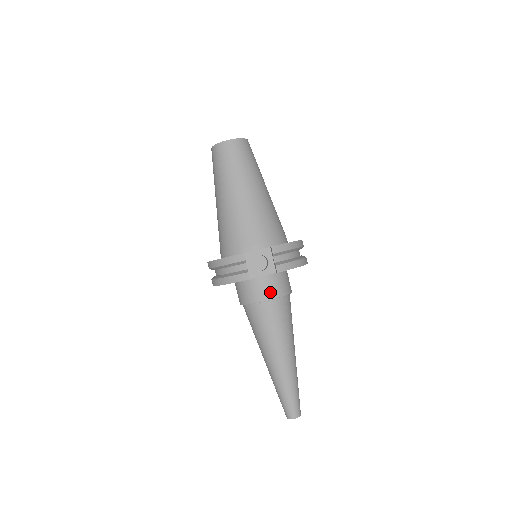
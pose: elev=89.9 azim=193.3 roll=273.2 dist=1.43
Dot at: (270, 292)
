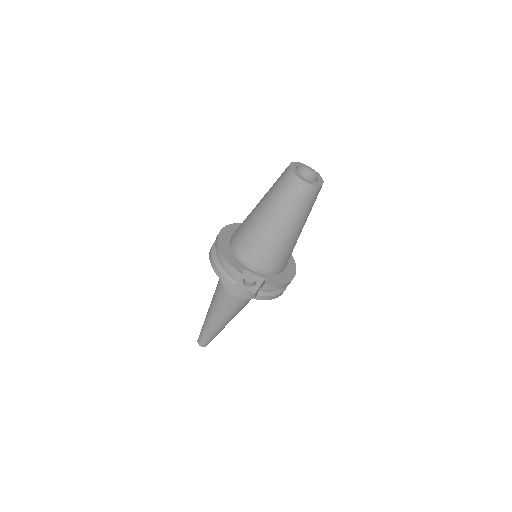
Dot at: (243, 294)
